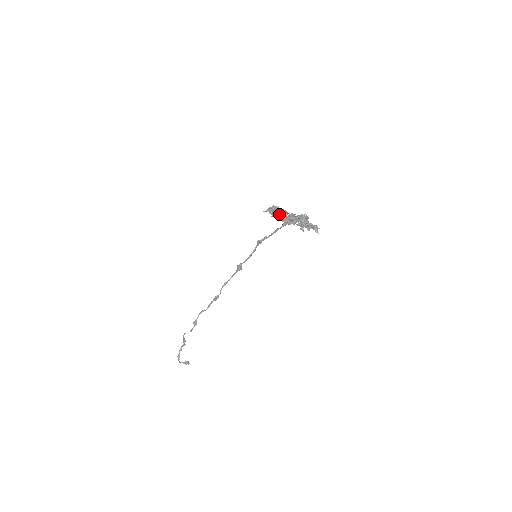
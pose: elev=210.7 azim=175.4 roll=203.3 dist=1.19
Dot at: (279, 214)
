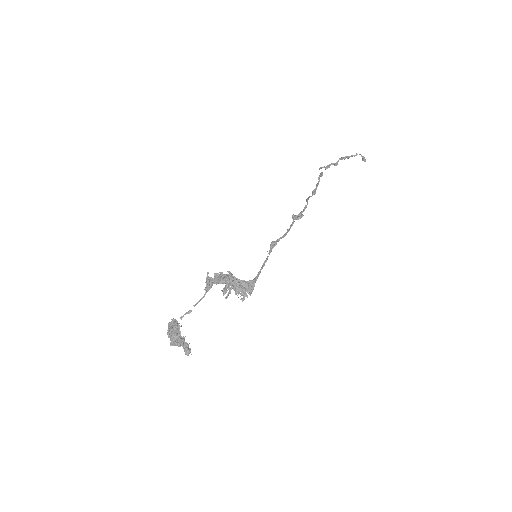
Dot at: (204, 295)
